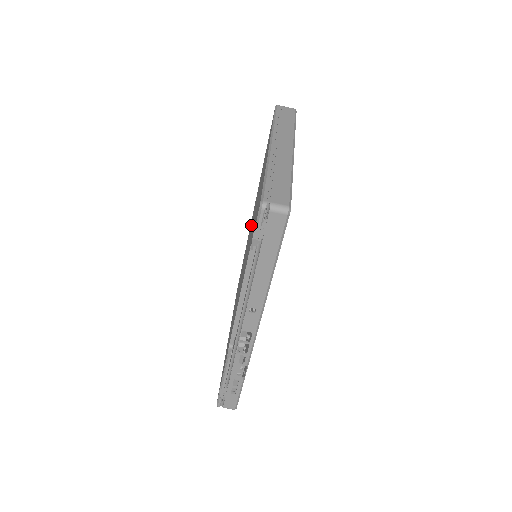
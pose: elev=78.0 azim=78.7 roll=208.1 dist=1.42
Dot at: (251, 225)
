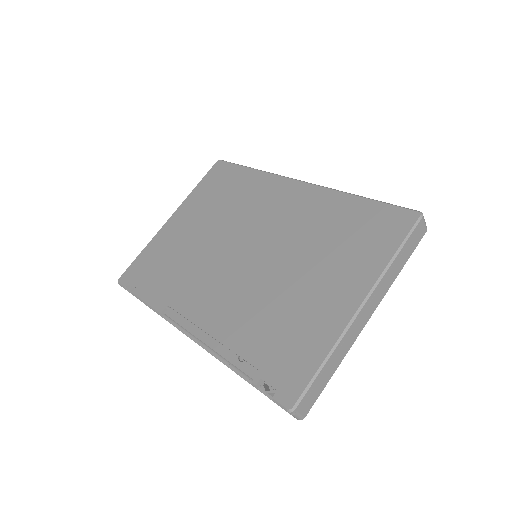
Dot at: (281, 228)
